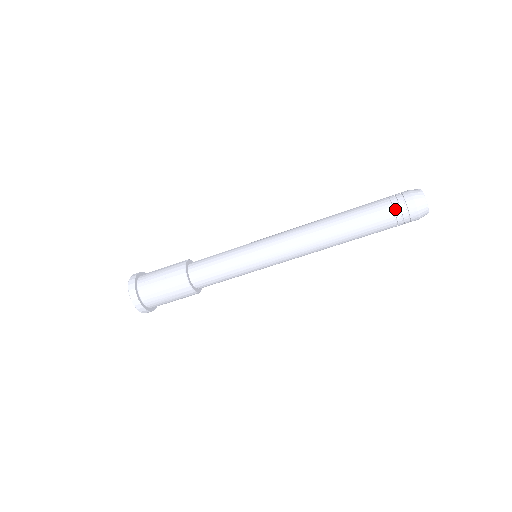
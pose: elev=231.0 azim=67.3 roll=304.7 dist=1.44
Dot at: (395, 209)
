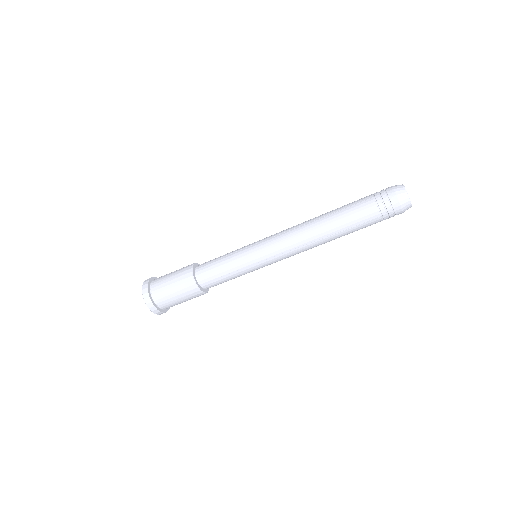
Dot at: (376, 196)
